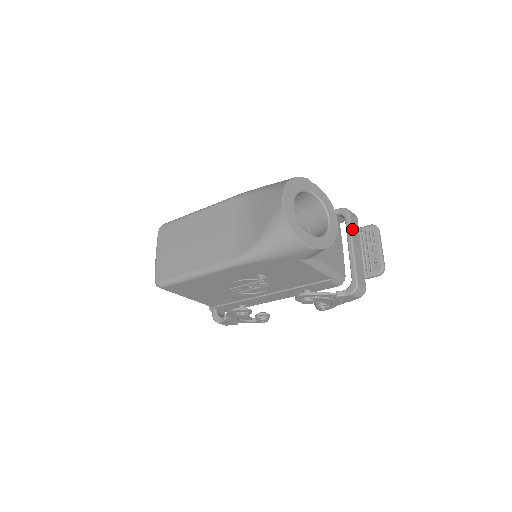
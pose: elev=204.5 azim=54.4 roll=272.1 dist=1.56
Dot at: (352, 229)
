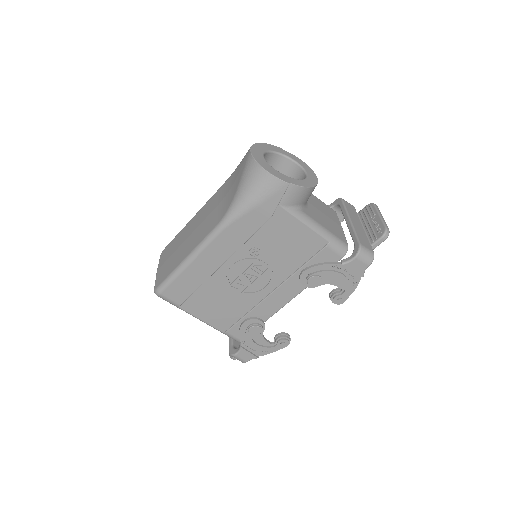
Dot at: (347, 209)
